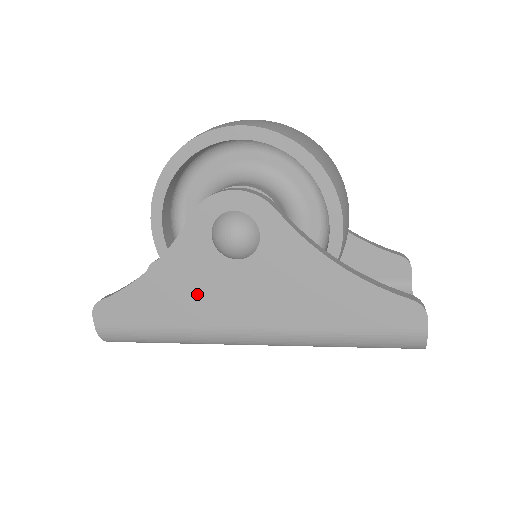
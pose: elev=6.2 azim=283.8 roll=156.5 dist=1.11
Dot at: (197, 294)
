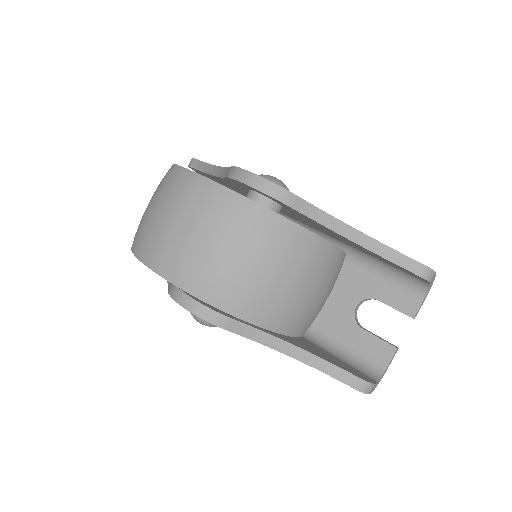
Dot at: occluded
